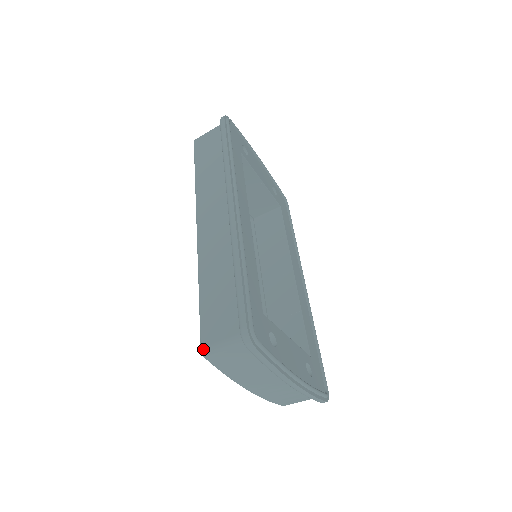
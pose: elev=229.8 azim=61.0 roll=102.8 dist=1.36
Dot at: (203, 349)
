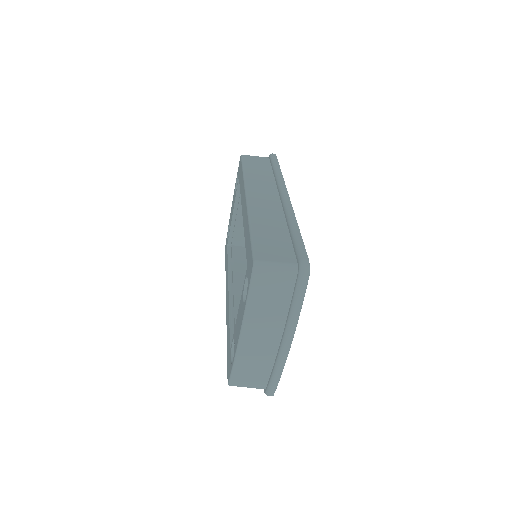
Dot at: (257, 261)
